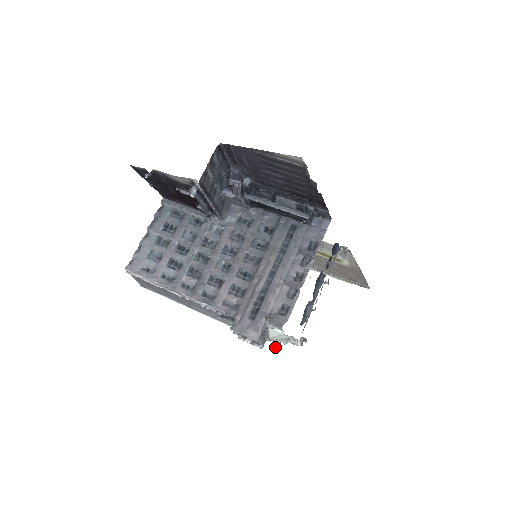
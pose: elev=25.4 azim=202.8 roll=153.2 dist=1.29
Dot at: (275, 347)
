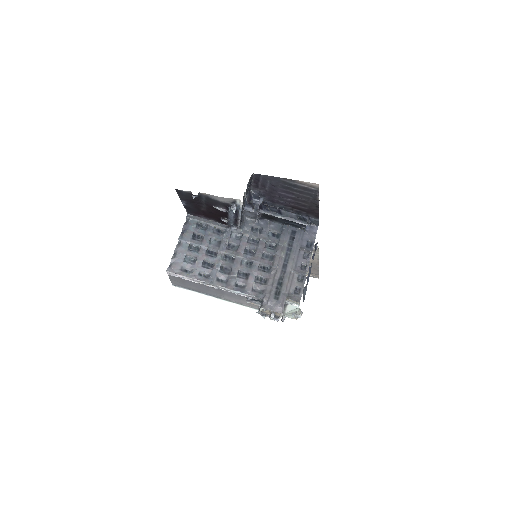
Dot at: (283, 321)
